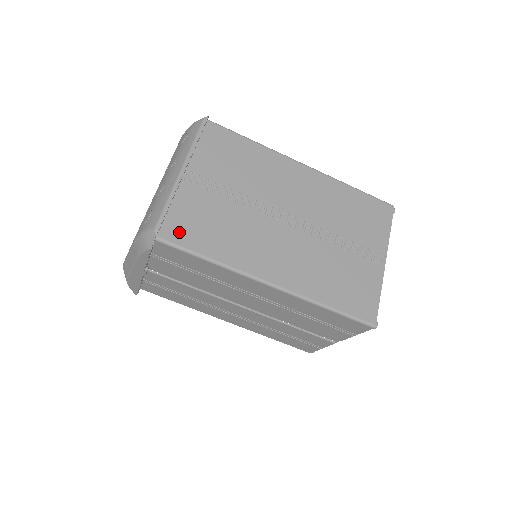
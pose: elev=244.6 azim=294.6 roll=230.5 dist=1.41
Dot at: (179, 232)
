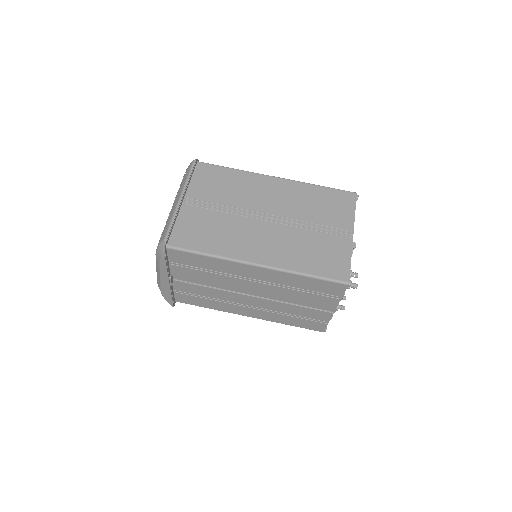
Dot at: (183, 239)
